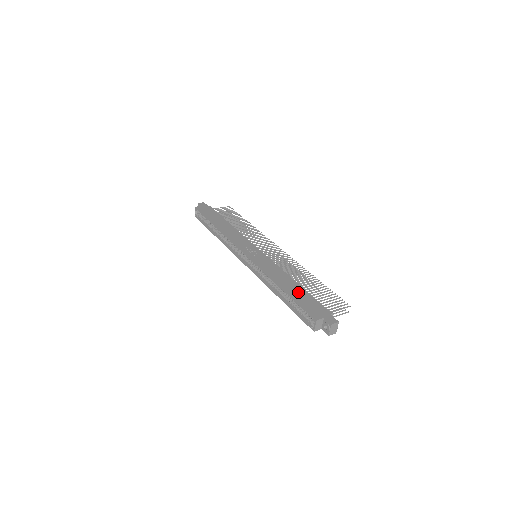
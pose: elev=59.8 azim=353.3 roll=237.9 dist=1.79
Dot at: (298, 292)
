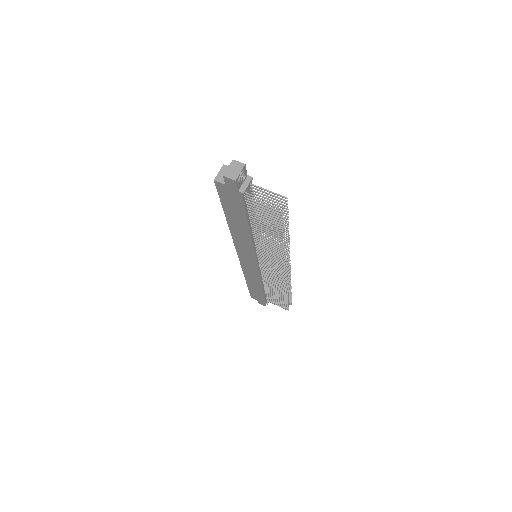
Dot at: occluded
